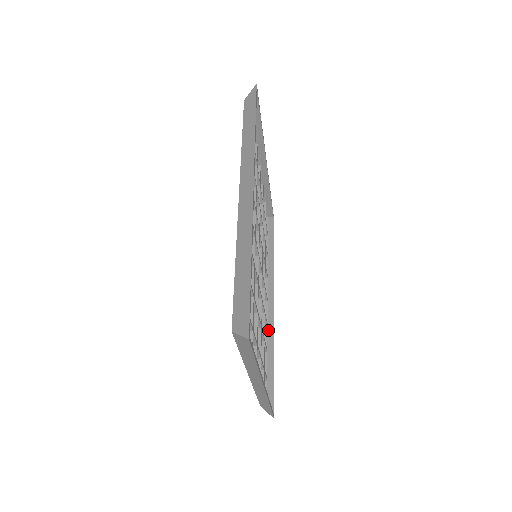
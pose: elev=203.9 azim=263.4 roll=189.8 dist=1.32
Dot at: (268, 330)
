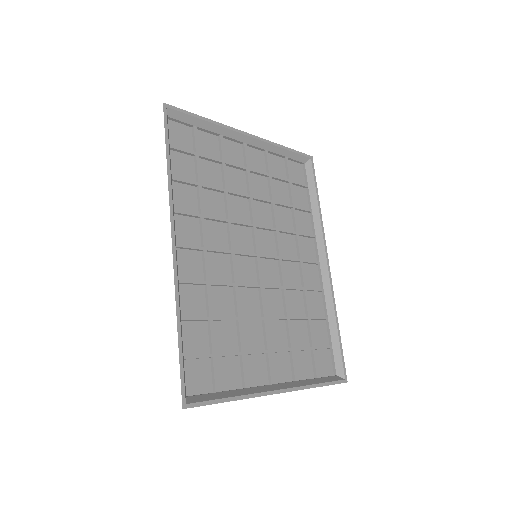
Dot at: (325, 295)
